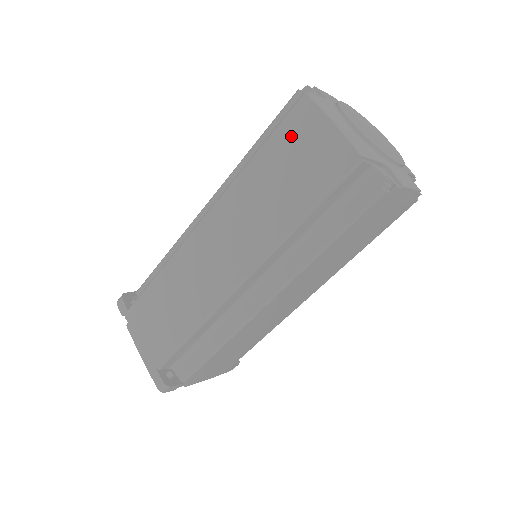
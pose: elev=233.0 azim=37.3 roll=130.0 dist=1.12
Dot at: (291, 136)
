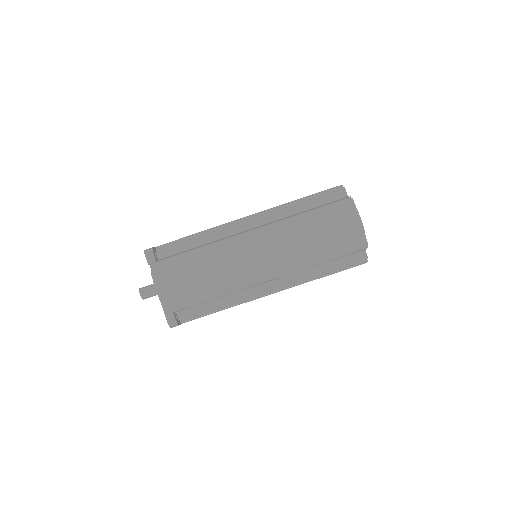
Dot at: (336, 215)
